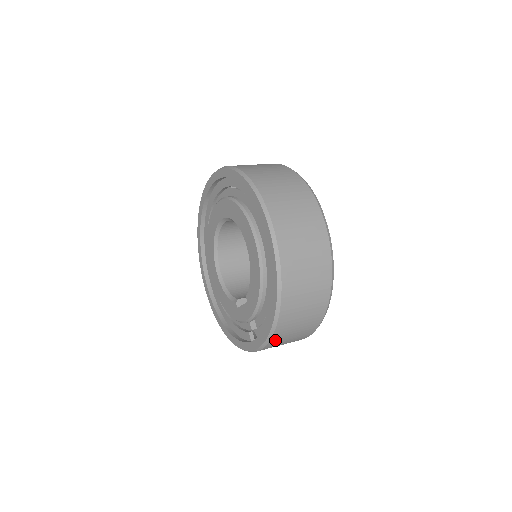
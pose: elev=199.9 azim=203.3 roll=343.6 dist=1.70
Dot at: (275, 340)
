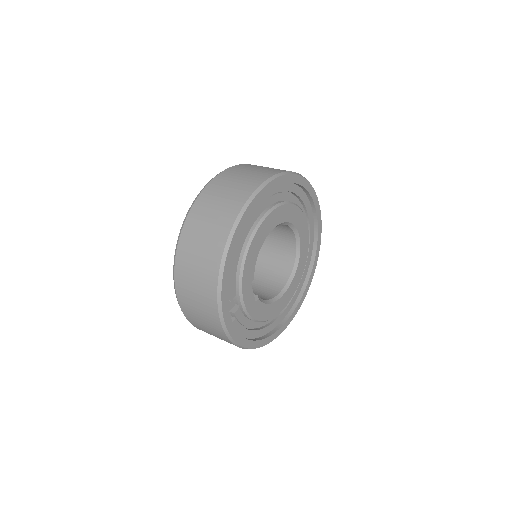
Dot at: (180, 284)
